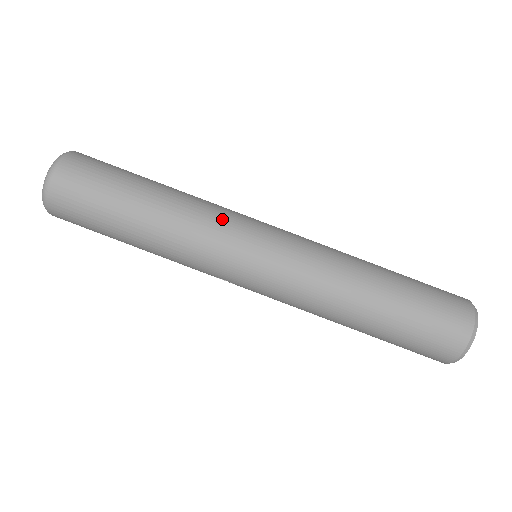
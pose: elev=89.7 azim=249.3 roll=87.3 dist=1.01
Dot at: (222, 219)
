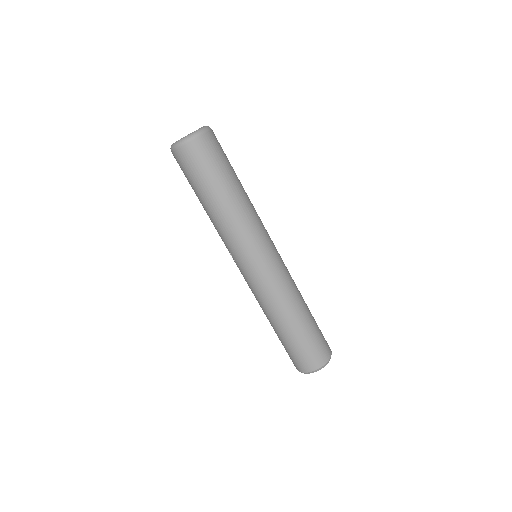
Dot at: (258, 229)
